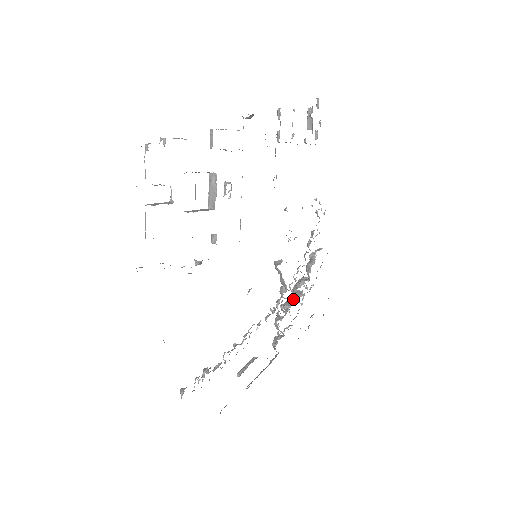
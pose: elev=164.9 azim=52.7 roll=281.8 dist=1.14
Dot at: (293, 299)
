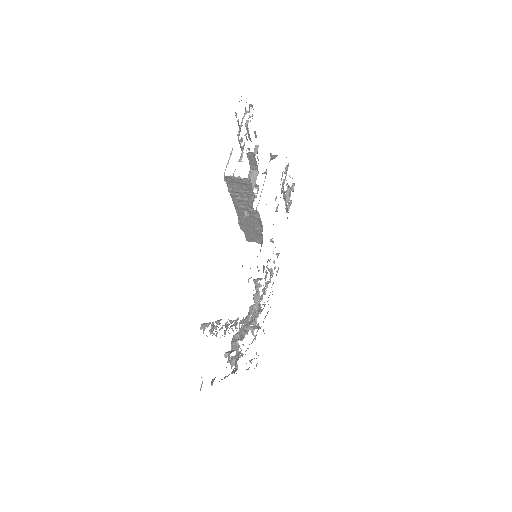
Dot at: (247, 330)
